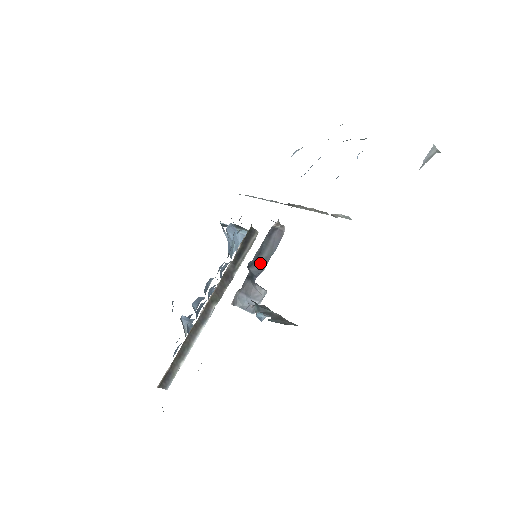
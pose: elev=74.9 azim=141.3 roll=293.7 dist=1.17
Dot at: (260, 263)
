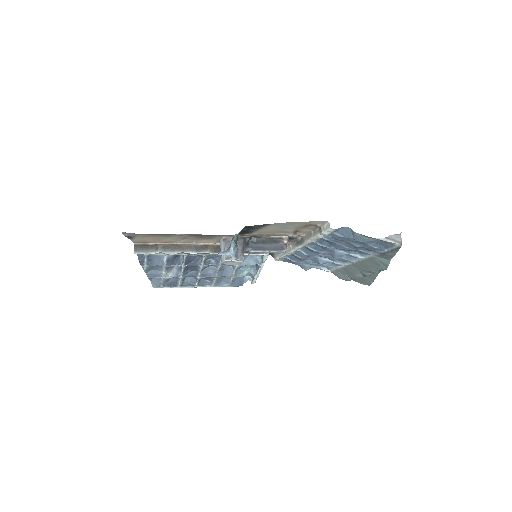
Dot at: (257, 245)
